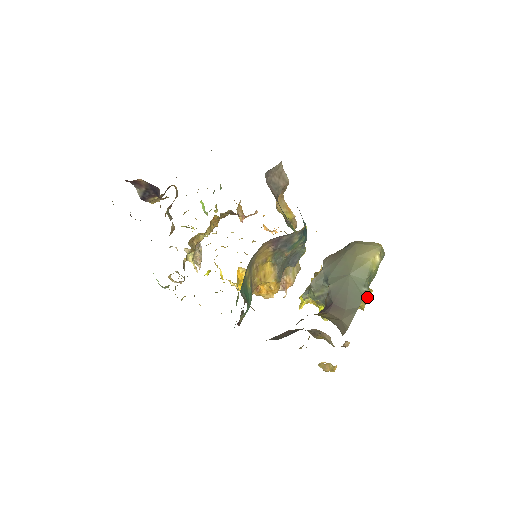
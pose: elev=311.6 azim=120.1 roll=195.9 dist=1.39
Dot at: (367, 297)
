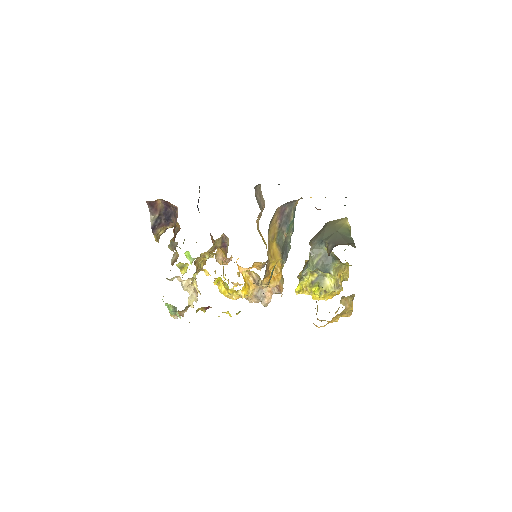
Dot at: (348, 264)
